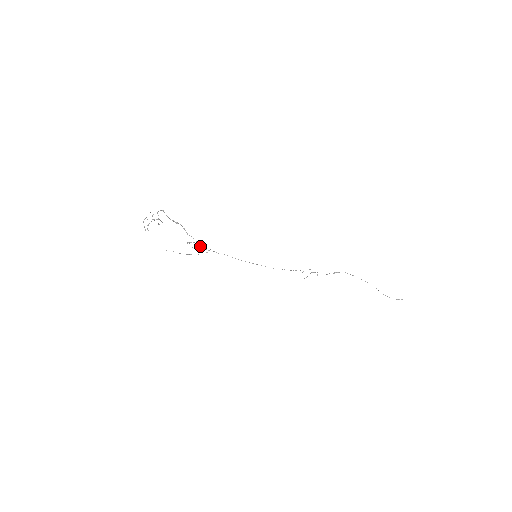
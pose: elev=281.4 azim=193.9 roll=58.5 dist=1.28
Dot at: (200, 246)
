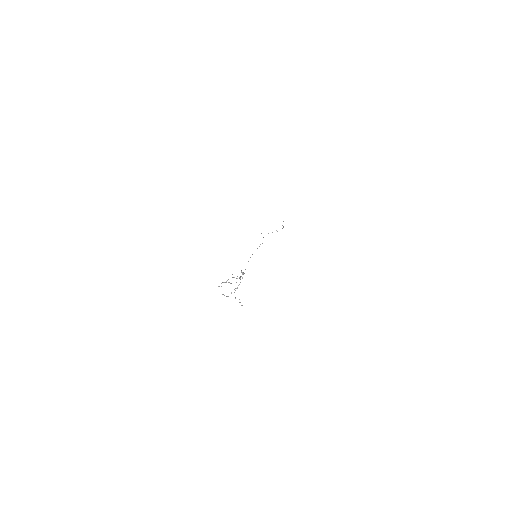
Dot at: occluded
